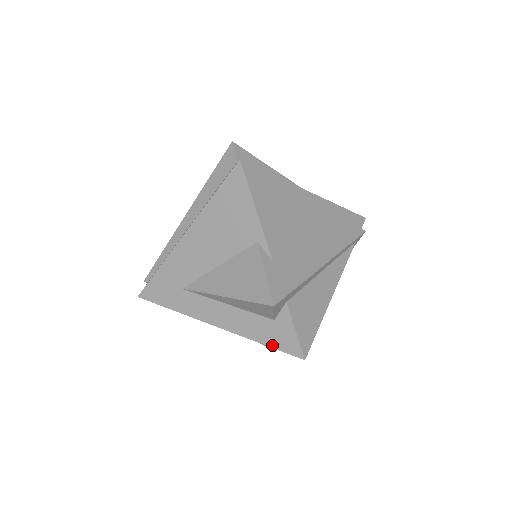
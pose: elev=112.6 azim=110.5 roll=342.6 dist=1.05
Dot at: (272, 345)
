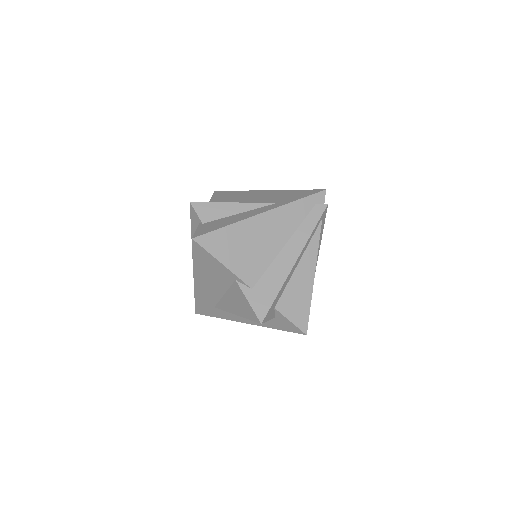
Dot at: (283, 330)
